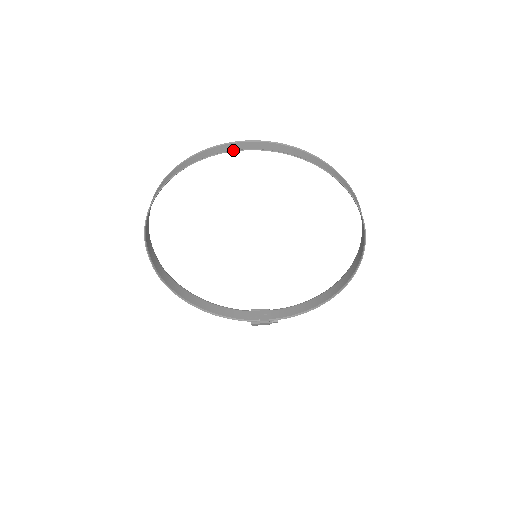
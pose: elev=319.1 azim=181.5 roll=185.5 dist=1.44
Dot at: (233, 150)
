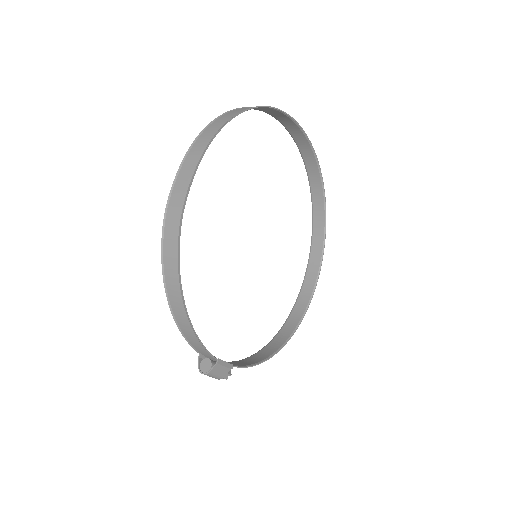
Dot at: occluded
